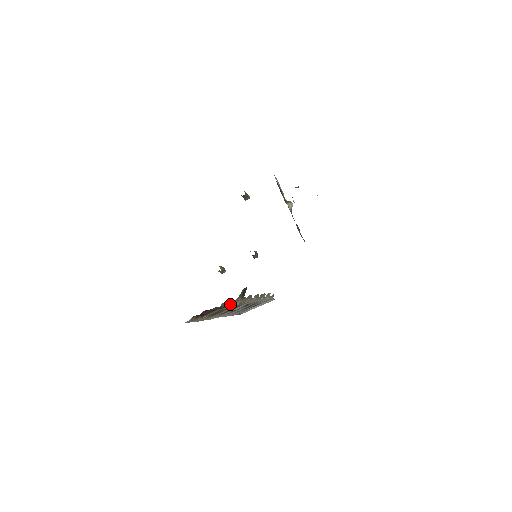
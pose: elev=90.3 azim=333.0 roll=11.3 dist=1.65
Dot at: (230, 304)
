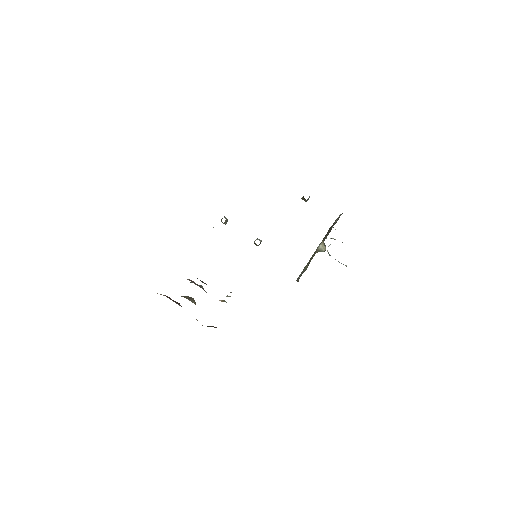
Dot at: occluded
